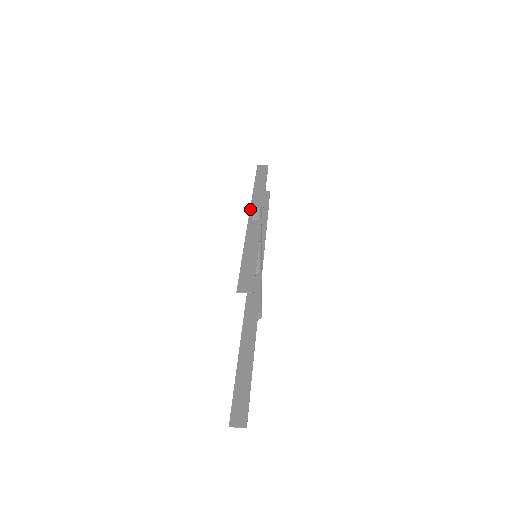
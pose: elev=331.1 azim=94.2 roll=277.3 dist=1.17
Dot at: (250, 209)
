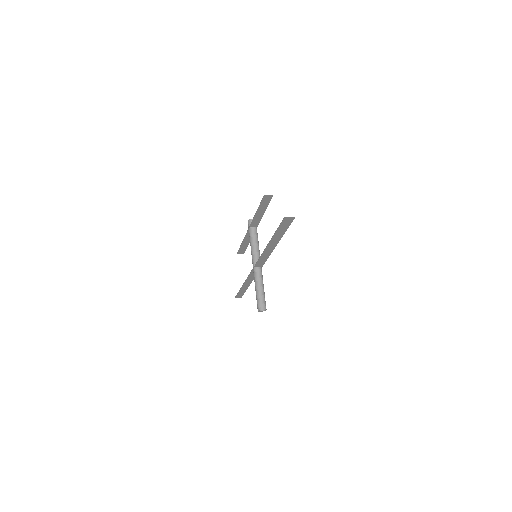
Dot at: (250, 220)
